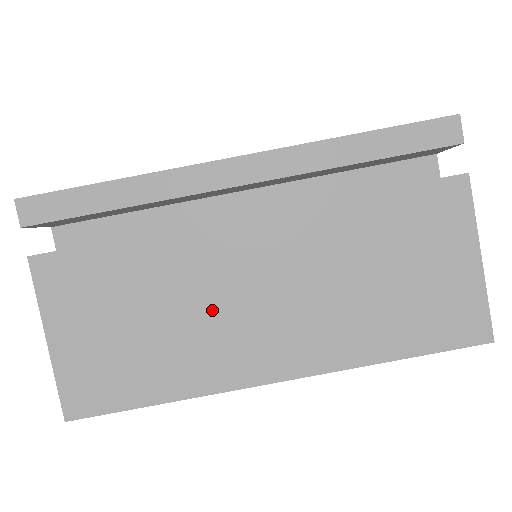
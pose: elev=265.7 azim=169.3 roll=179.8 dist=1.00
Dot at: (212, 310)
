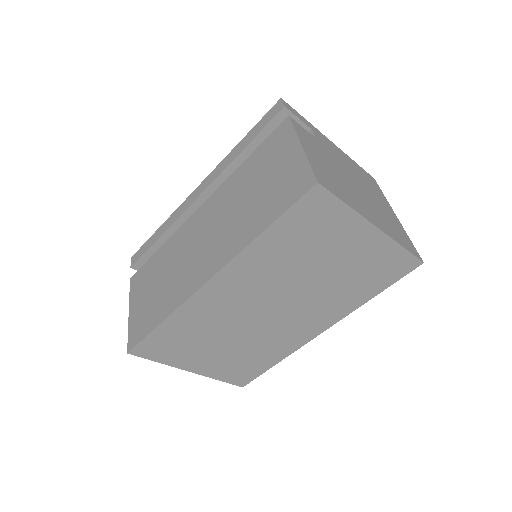
Dot at: (184, 260)
